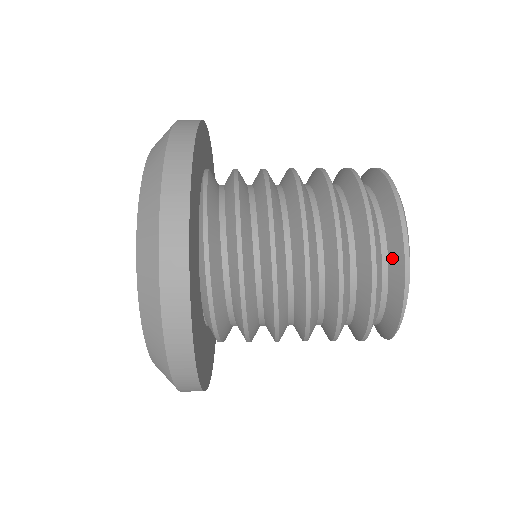
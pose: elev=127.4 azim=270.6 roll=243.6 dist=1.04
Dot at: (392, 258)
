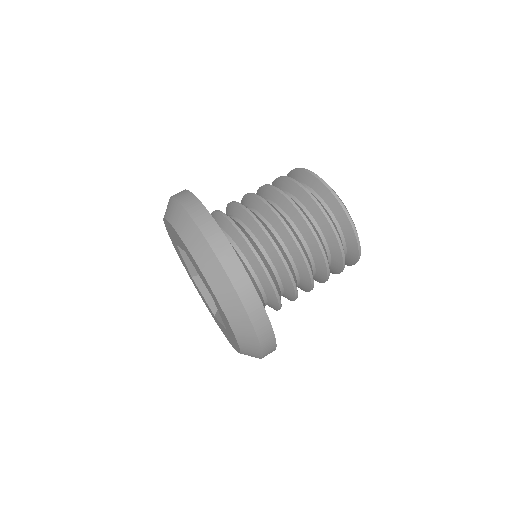
Dot at: (350, 254)
